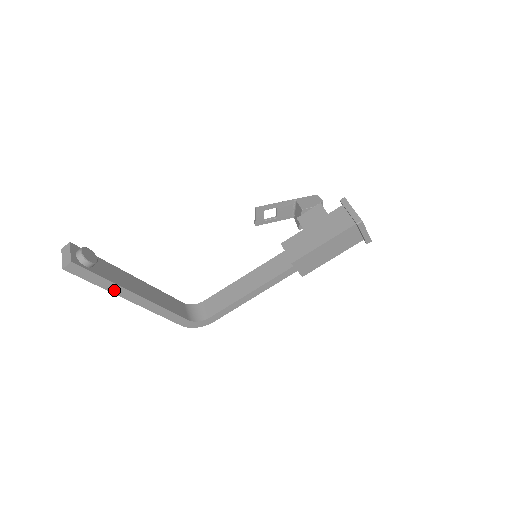
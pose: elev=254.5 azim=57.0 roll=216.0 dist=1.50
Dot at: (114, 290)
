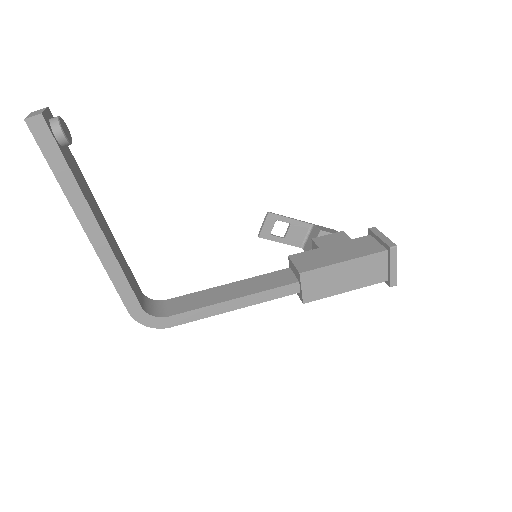
Dot at: (72, 196)
